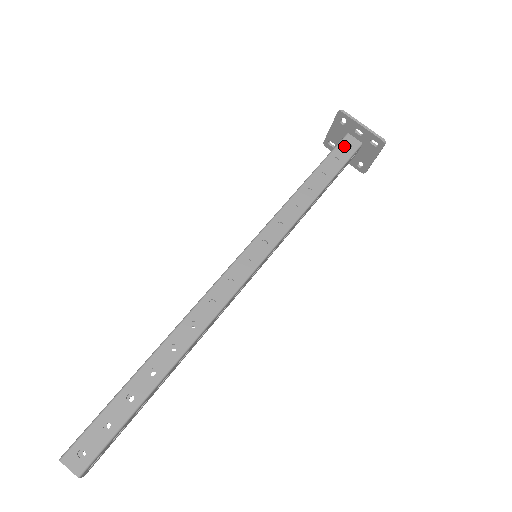
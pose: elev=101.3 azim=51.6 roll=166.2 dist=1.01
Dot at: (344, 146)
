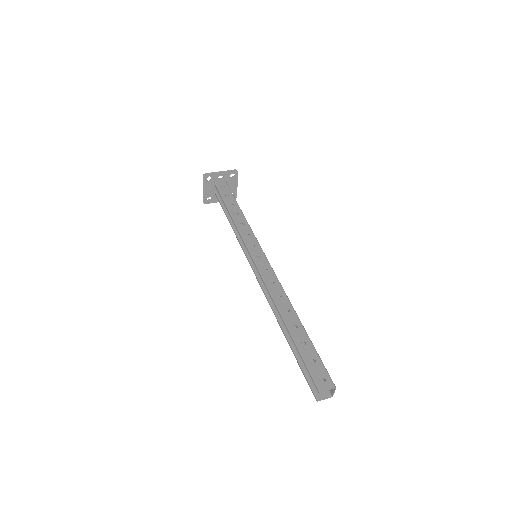
Dot at: (222, 189)
